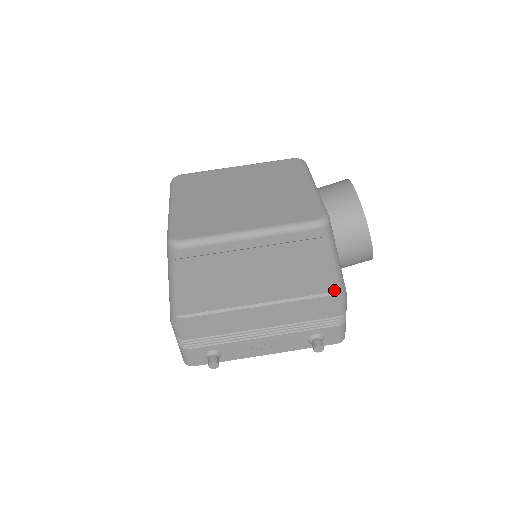
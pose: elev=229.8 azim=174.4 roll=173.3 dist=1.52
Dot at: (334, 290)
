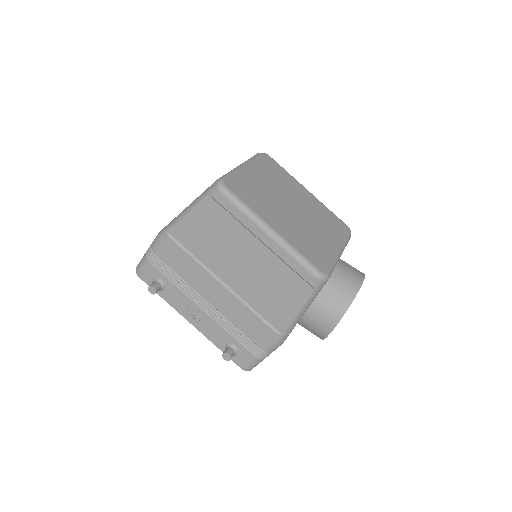
Dot at: (279, 329)
